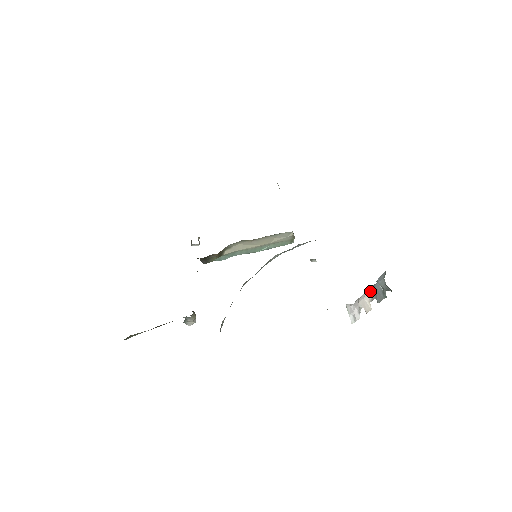
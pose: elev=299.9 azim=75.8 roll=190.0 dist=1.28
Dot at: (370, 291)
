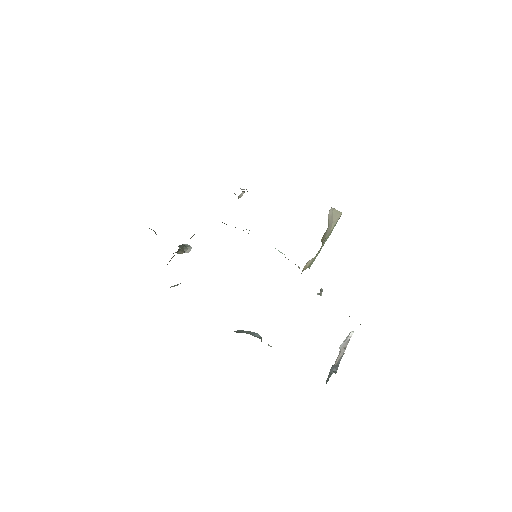
Dot at: (340, 358)
